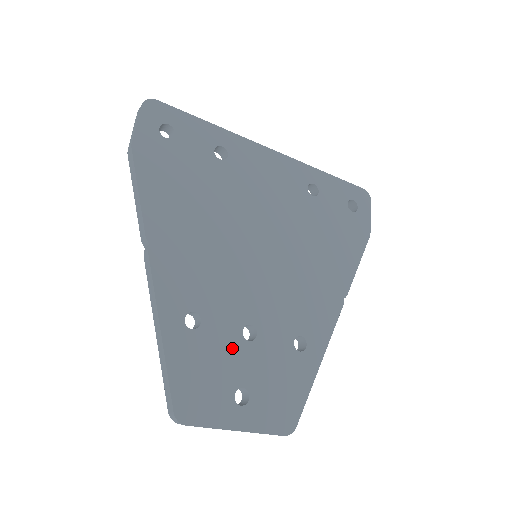
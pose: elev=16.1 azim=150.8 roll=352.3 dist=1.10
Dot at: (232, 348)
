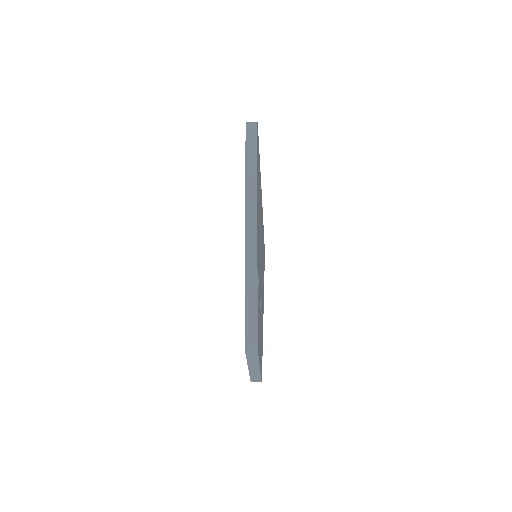
Dot at: occluded
